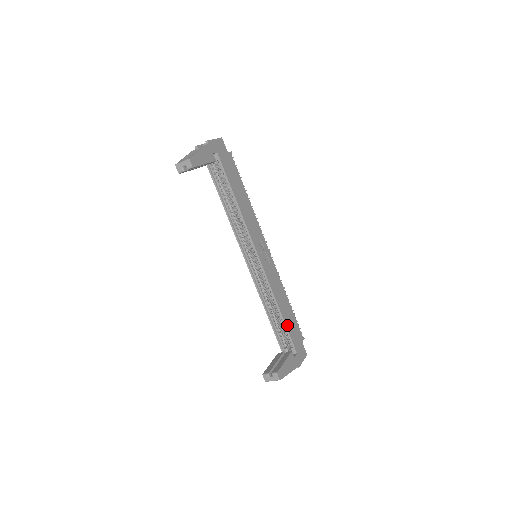
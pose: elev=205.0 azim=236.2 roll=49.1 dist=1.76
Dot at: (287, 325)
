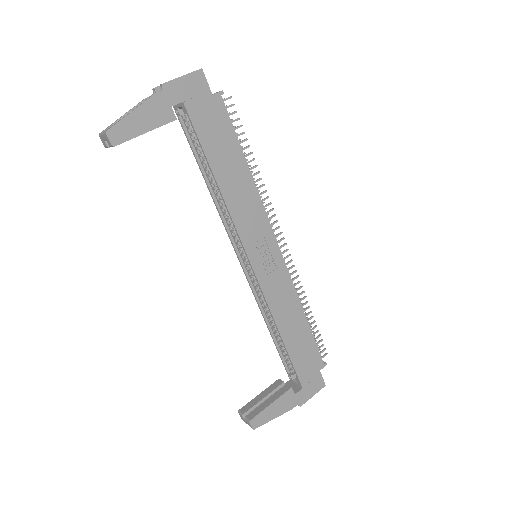
Dot at: (292, 353)
